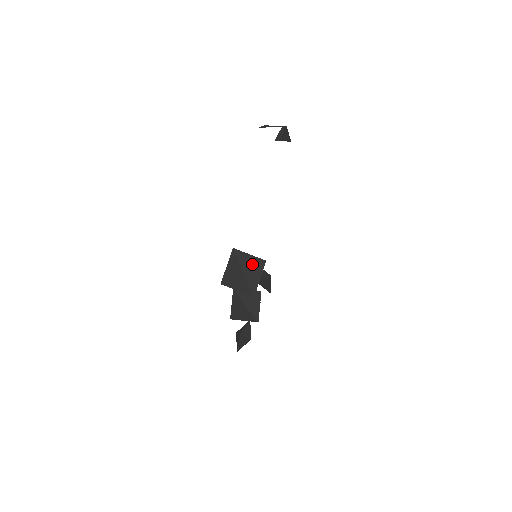
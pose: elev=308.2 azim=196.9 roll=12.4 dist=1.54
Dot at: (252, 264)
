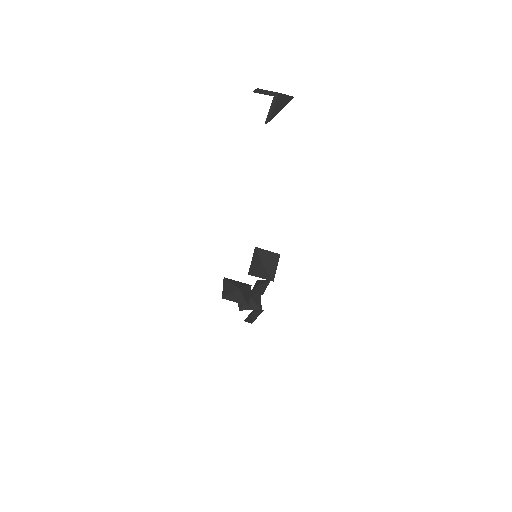
Dot at: (242, 285)
